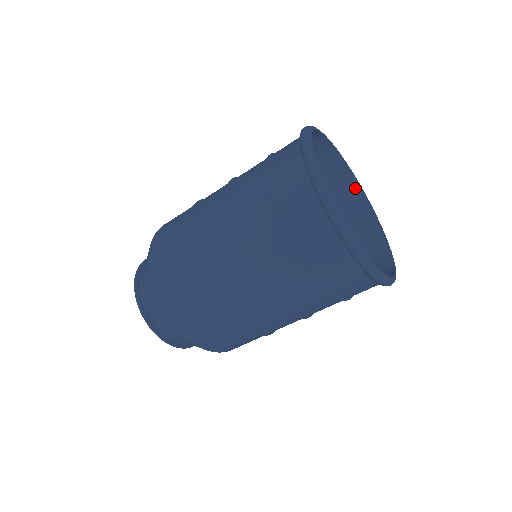
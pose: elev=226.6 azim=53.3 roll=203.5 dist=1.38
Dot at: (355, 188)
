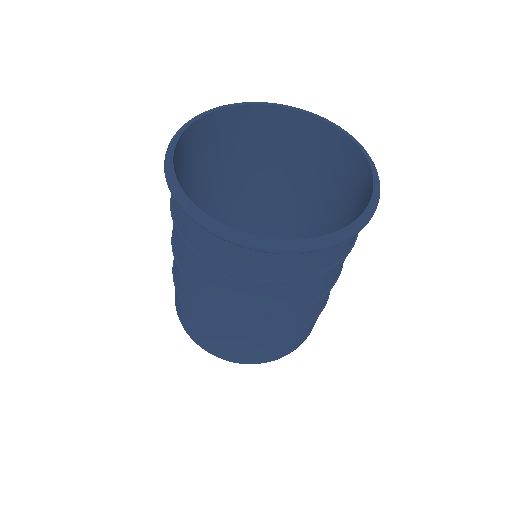
Dot at: (274, 112)
